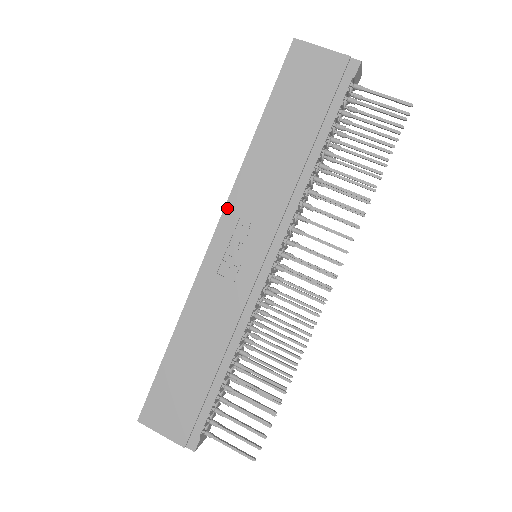
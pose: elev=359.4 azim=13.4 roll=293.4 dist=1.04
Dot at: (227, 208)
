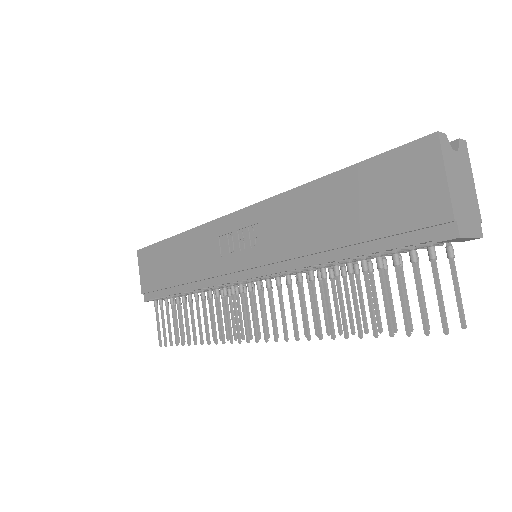
Dot at: (257, 206)
